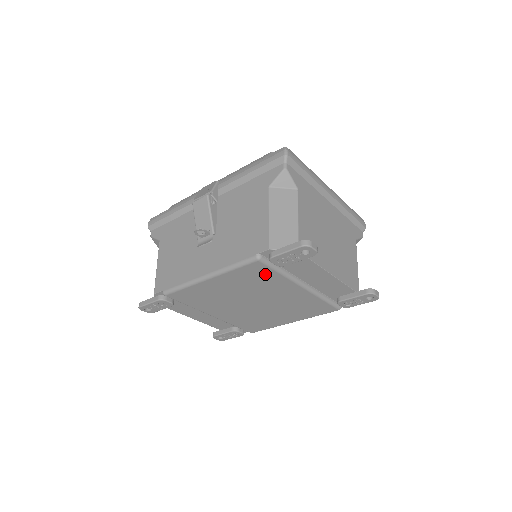
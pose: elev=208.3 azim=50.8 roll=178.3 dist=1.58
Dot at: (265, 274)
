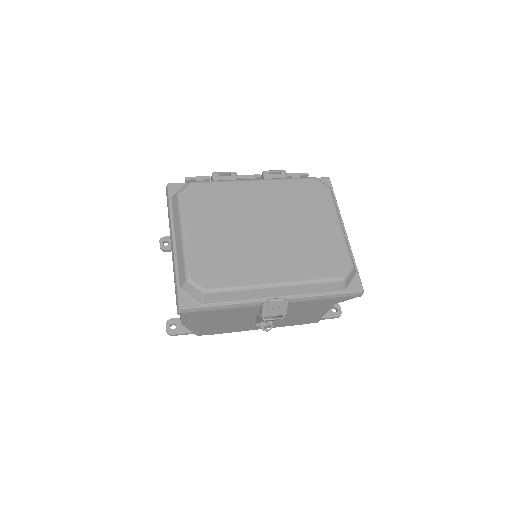
Dot at: occluded
